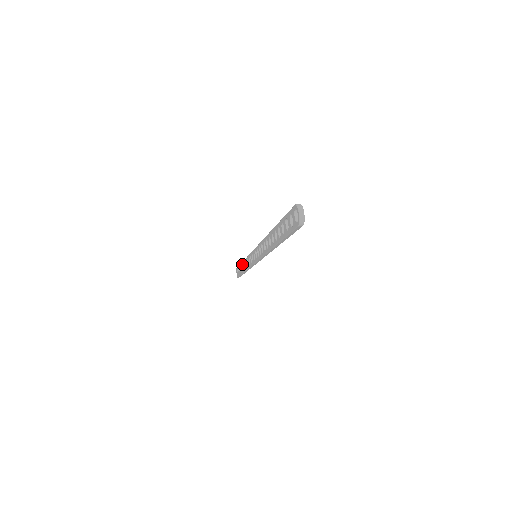
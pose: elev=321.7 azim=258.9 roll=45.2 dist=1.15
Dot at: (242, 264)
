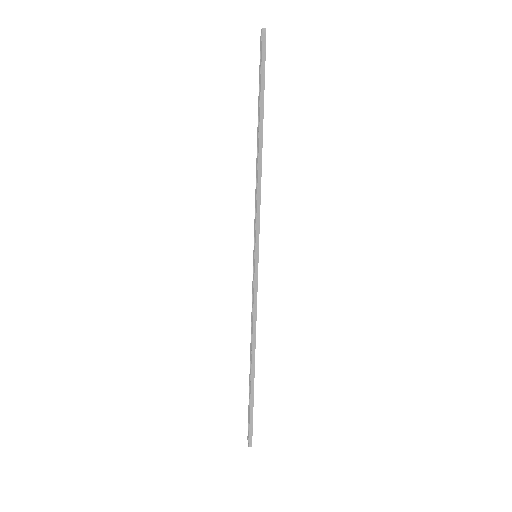
Dot at: (250, 365)
